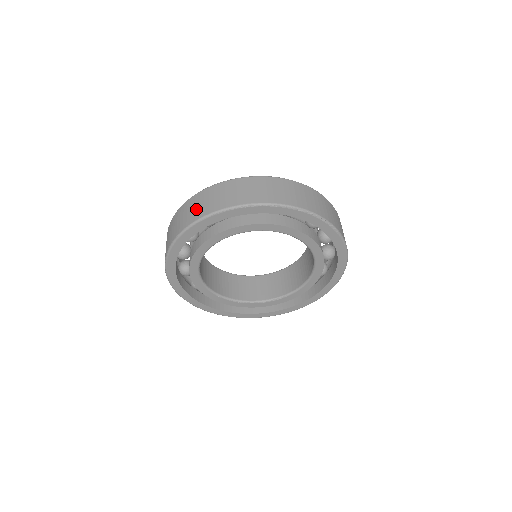
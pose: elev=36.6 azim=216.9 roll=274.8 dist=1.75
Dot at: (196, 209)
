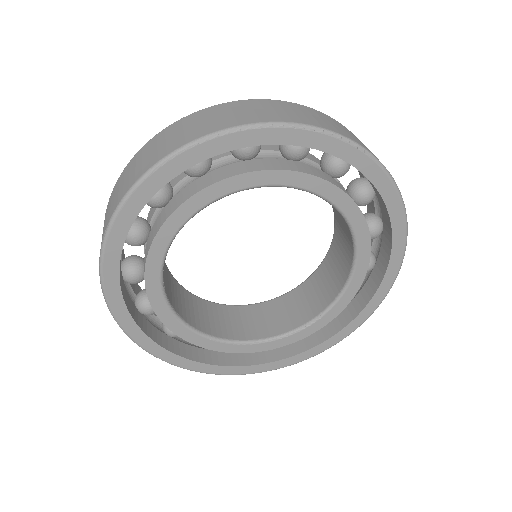
Dot at: (130, 174)
